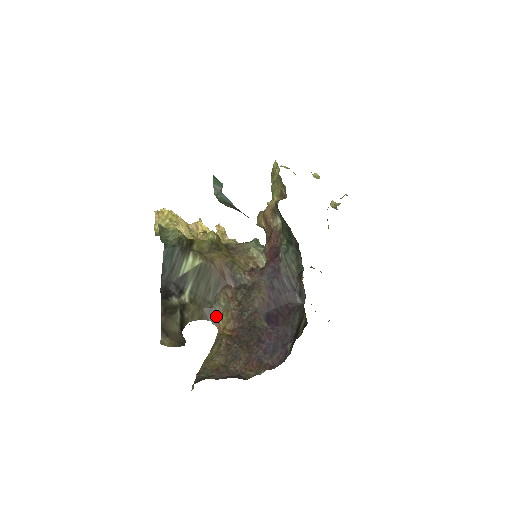
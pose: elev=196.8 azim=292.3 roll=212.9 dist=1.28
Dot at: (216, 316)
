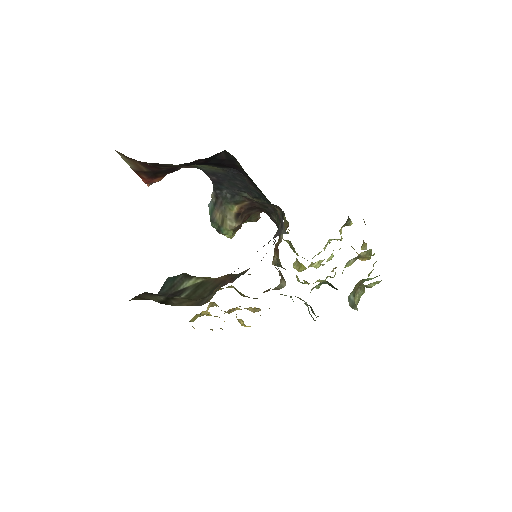
Dot at: (208, 300)
